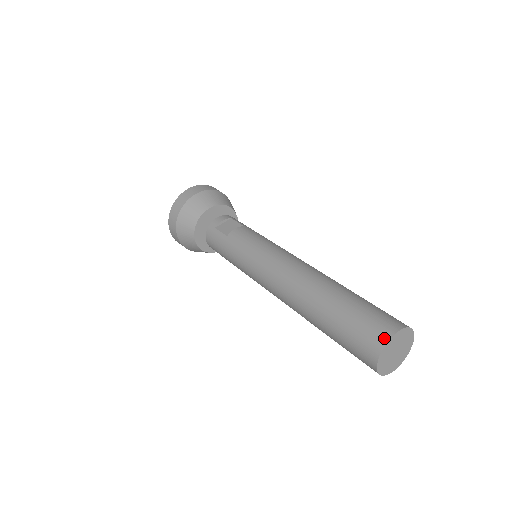
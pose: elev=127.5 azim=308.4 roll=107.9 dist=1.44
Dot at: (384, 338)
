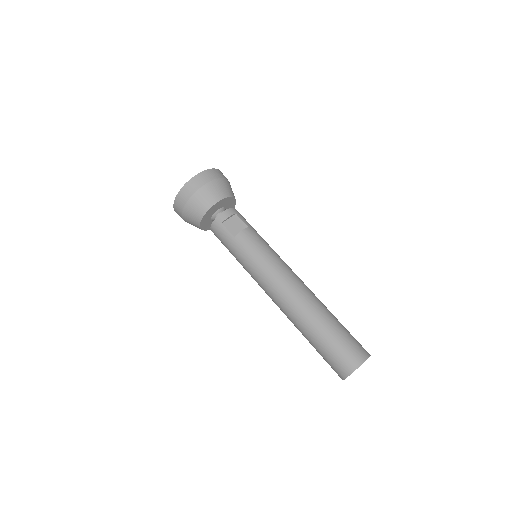
Dot at: (354, 367)
